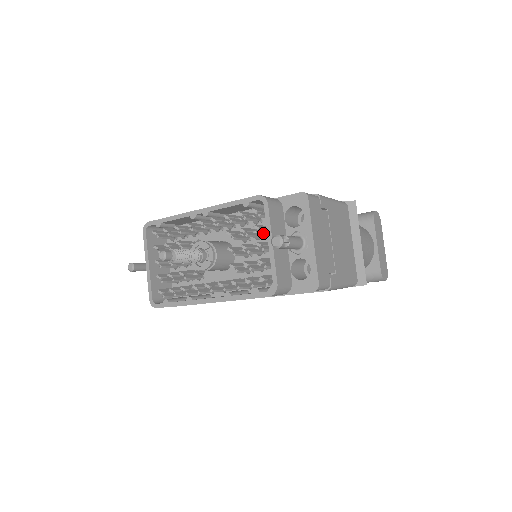
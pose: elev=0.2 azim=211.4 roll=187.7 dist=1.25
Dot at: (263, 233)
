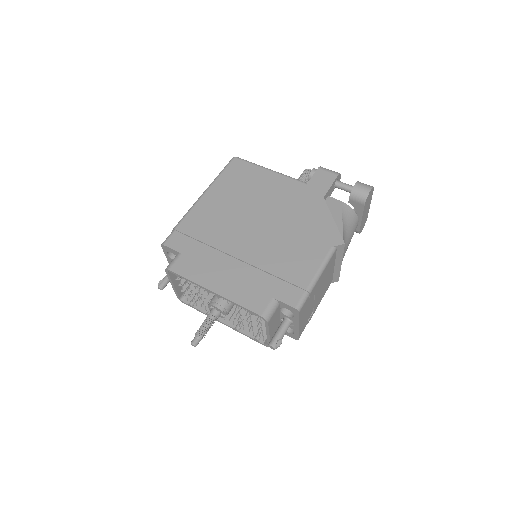
Dot at: (263, 324)
